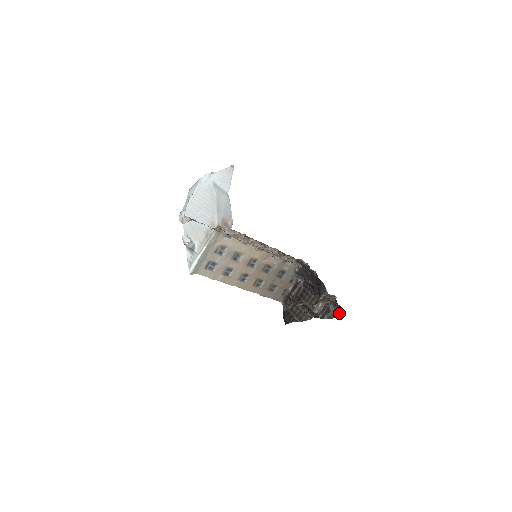
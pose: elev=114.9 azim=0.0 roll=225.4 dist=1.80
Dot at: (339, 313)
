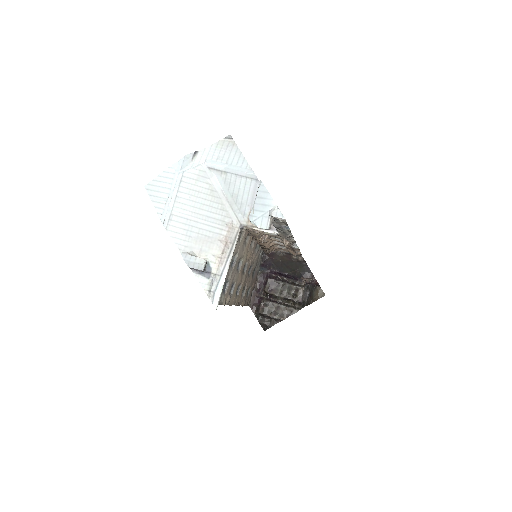
Dot at: (319, 293)
